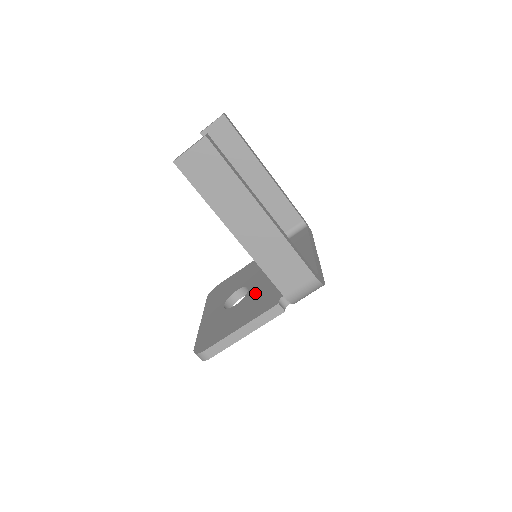
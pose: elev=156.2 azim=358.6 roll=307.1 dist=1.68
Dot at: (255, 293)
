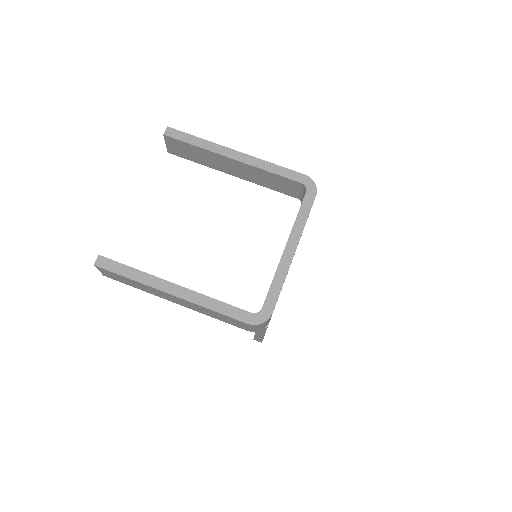
Dot at: occluded
